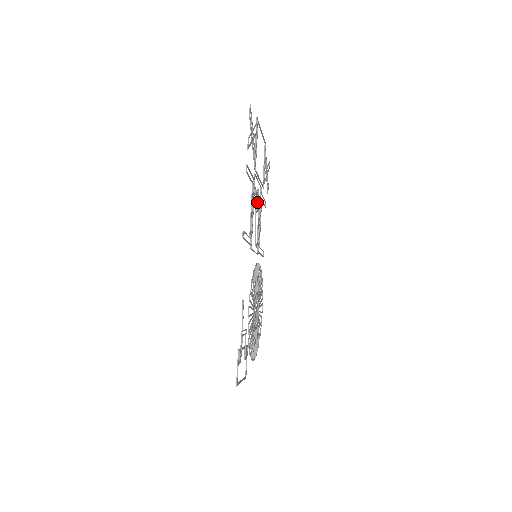
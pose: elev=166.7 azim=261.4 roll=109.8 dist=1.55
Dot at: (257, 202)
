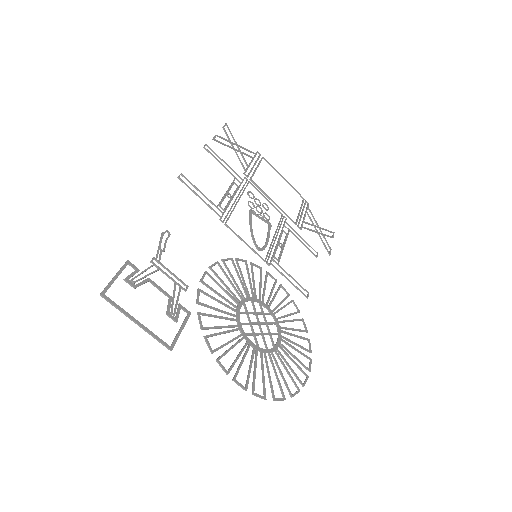
Dot at: (262, 212)
